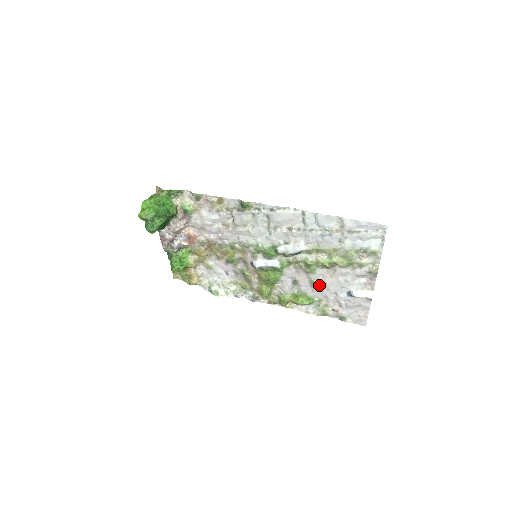
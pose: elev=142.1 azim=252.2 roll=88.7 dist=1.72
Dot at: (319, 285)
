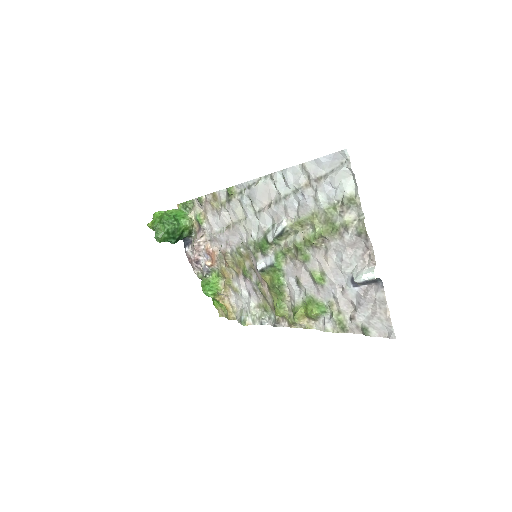
Dot at: (319, 278)
